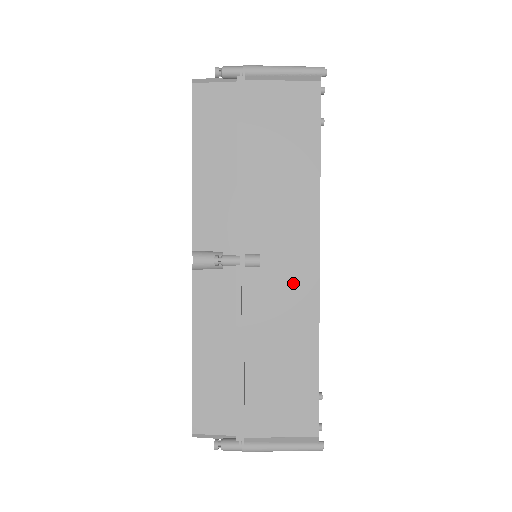
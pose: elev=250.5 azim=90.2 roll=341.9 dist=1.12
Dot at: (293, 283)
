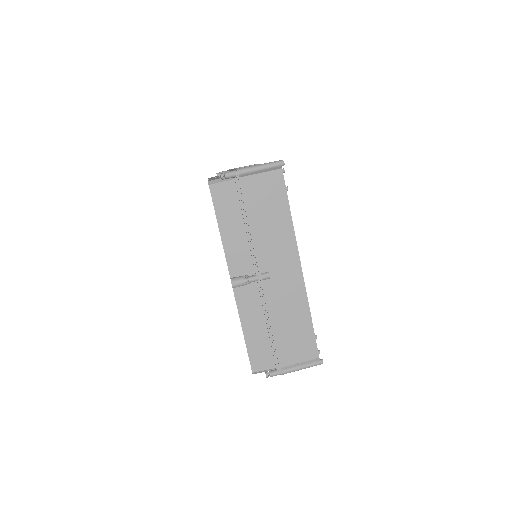
Dot at: (290, 283)
